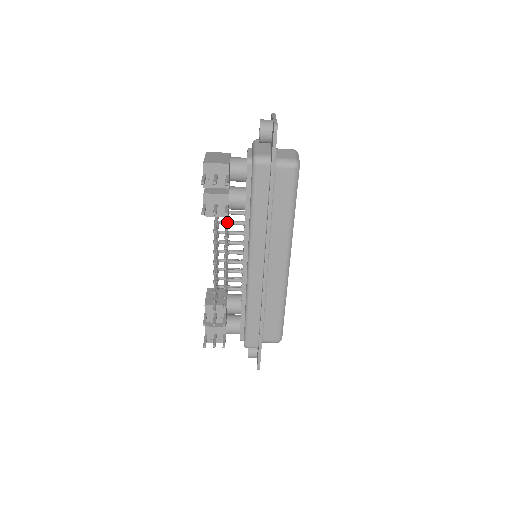
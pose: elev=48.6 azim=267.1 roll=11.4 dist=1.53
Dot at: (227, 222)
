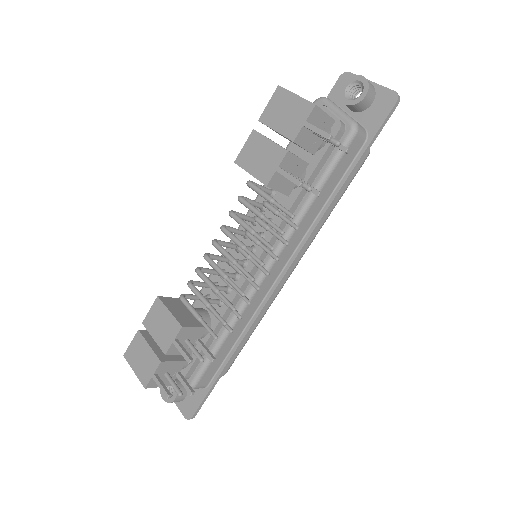
Dot at: (268, 202)
